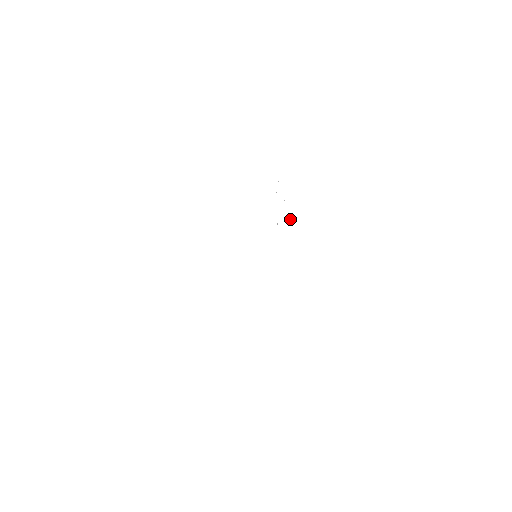
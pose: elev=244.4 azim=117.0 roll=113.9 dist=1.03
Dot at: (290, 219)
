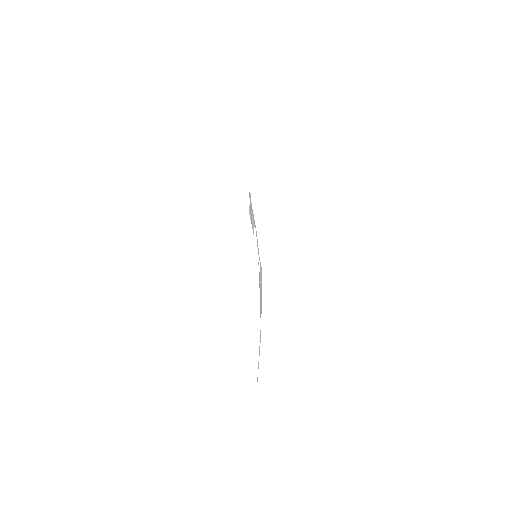
Dot at: (250, 218)
